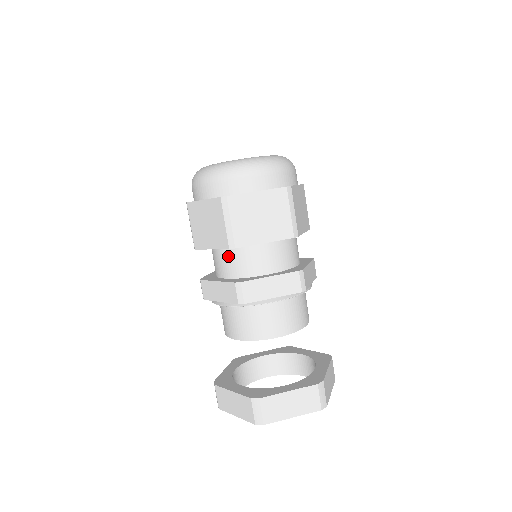
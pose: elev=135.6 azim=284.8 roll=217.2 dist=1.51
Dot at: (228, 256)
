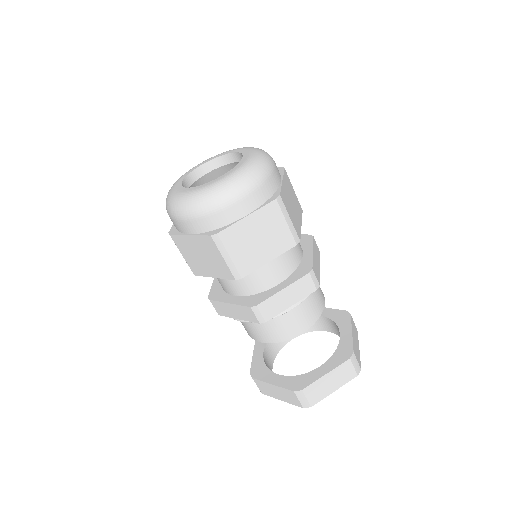
Dot at: occluded
